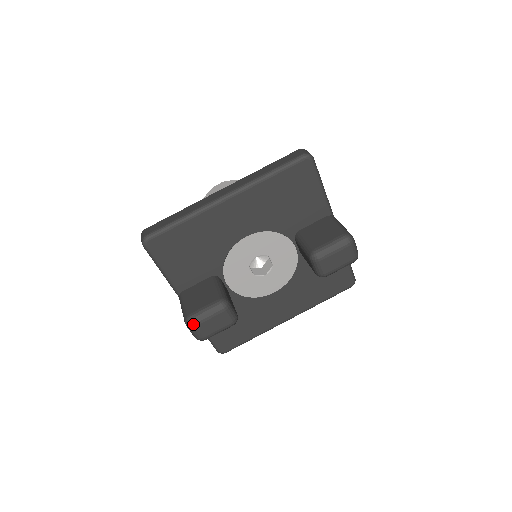
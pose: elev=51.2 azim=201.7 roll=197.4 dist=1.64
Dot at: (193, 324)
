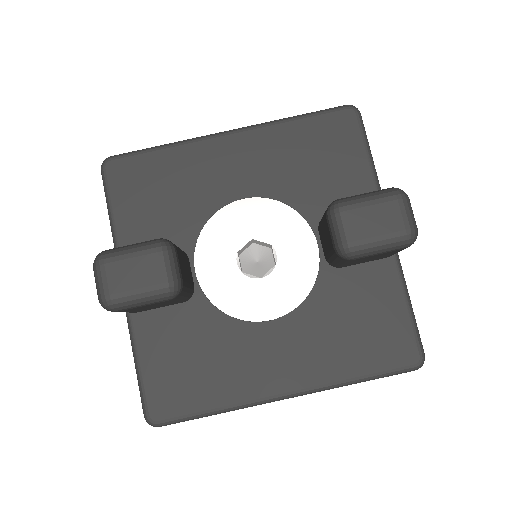
Dot at: (102, 259)
